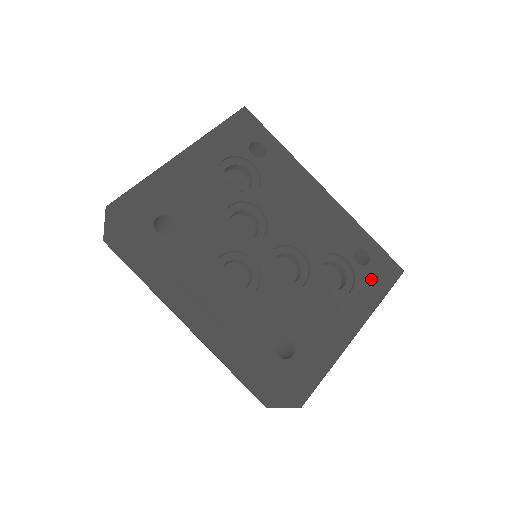
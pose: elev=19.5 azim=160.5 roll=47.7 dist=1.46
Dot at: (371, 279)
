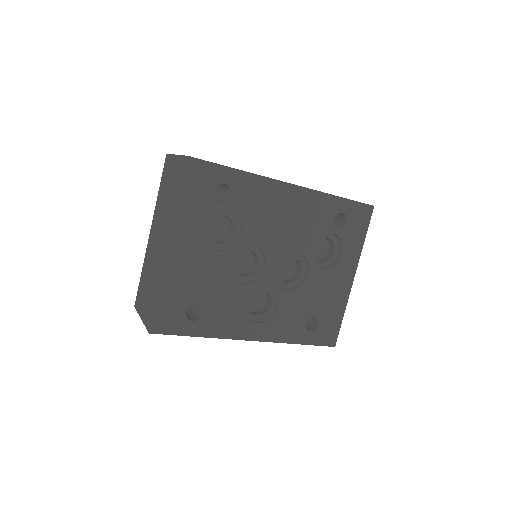
Dot at: (352, 233)
